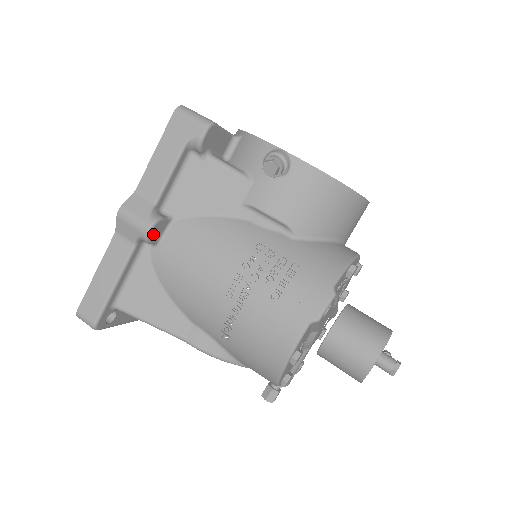
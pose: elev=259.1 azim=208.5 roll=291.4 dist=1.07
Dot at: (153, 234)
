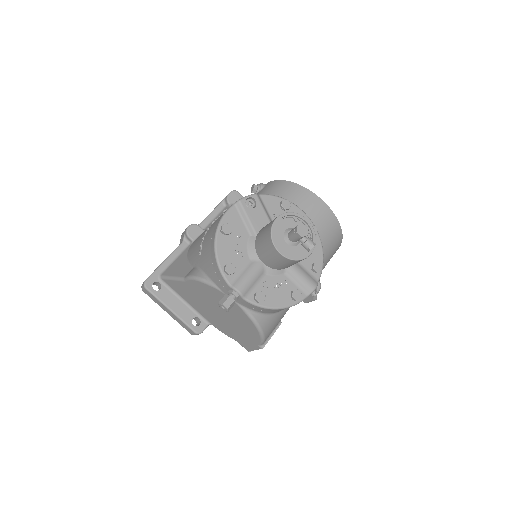
Dot at: (191, 231)
